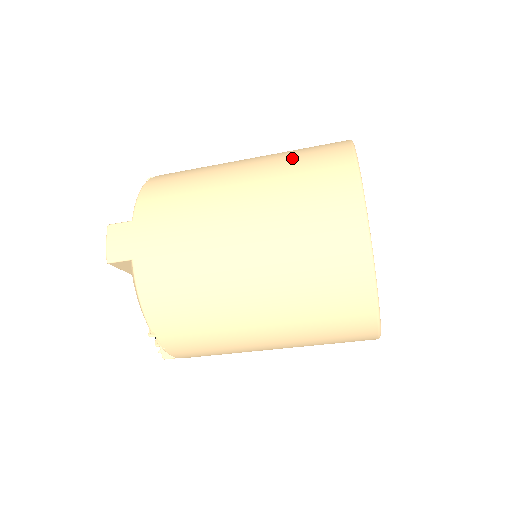
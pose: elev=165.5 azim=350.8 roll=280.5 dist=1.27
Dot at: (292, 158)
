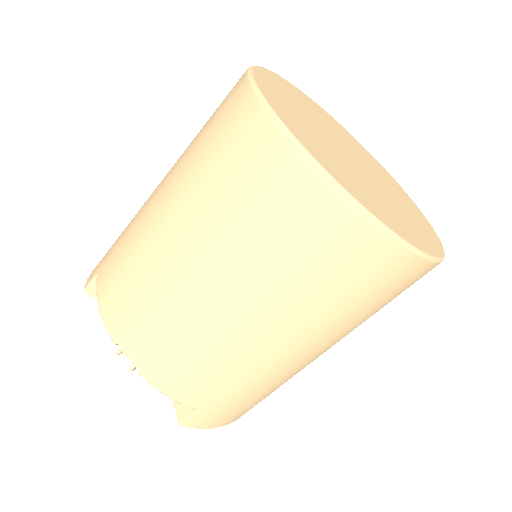
Dot at: occluded
